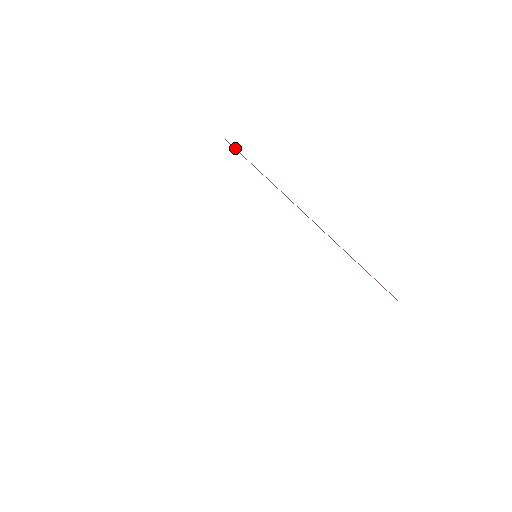
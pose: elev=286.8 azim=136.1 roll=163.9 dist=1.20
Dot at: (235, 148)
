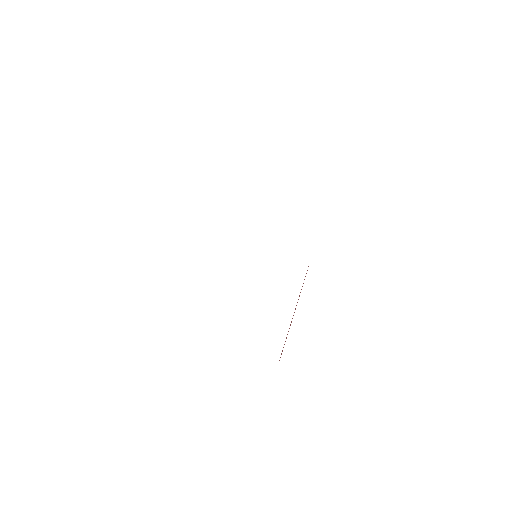
Dot at: occluded
